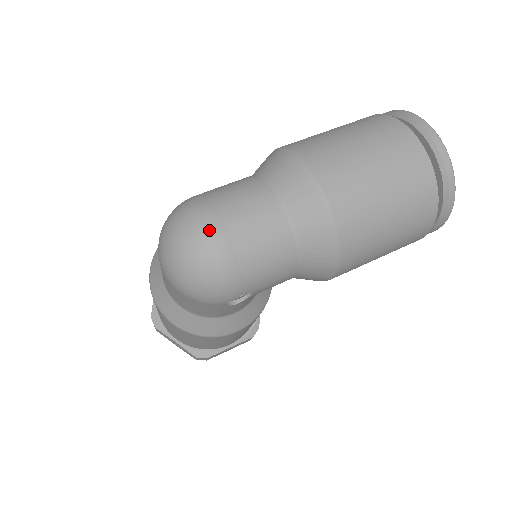
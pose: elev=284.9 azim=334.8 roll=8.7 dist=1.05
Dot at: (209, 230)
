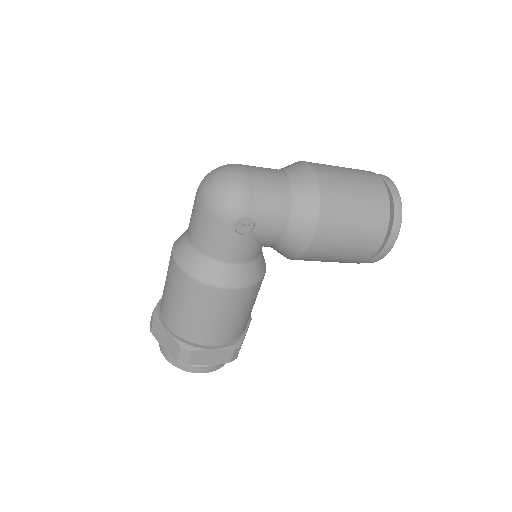
Dot at: (238, 167)
